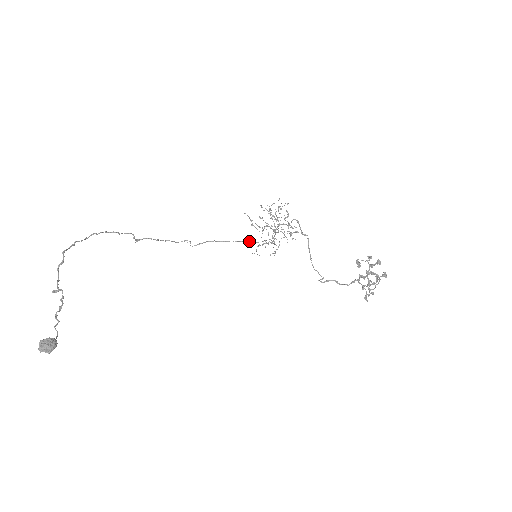
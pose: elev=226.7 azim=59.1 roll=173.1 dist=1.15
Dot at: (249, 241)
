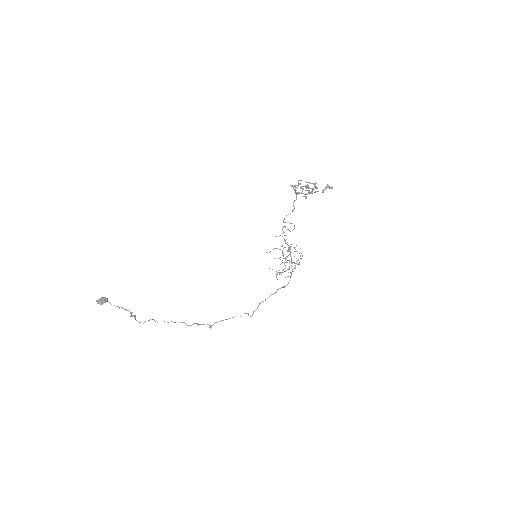
Dot at: (285, 286)
